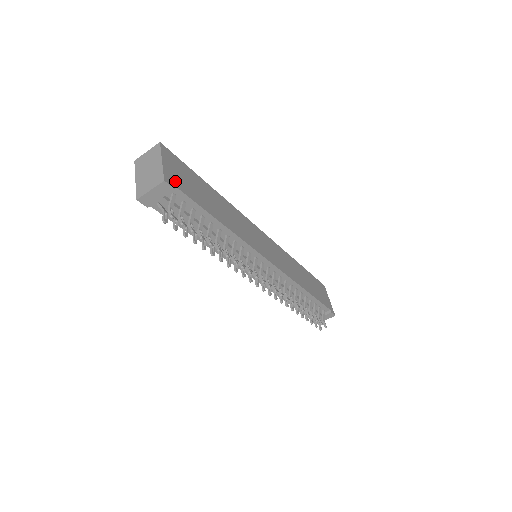
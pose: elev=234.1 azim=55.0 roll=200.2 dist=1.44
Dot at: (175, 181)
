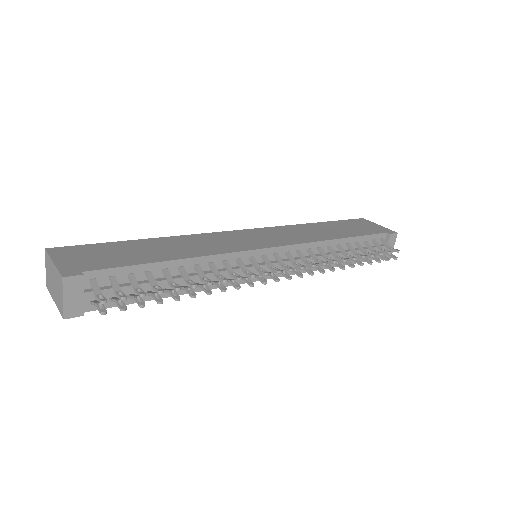
Dot at: (81, 267)
